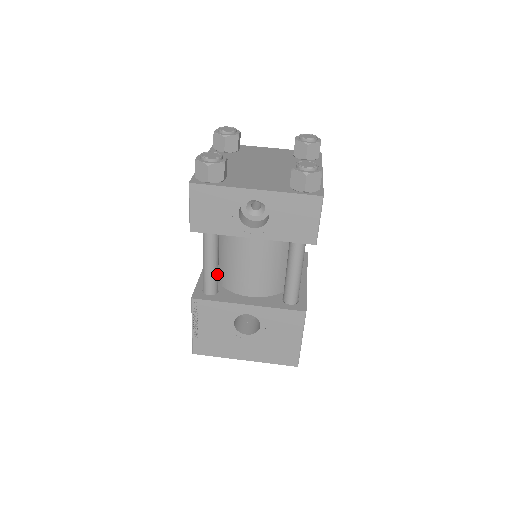
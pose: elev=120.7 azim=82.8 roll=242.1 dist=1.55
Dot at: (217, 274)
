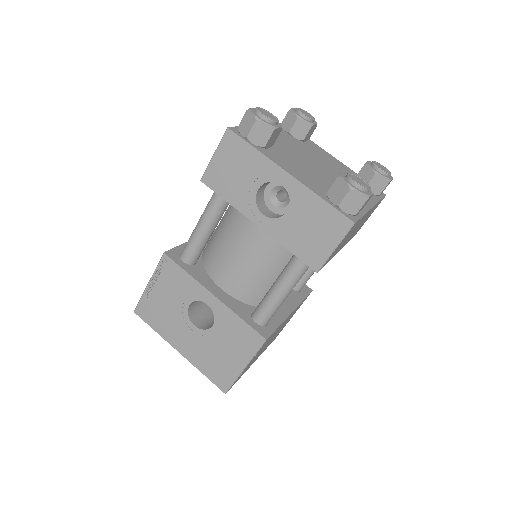
Dot at: (204, 245)
